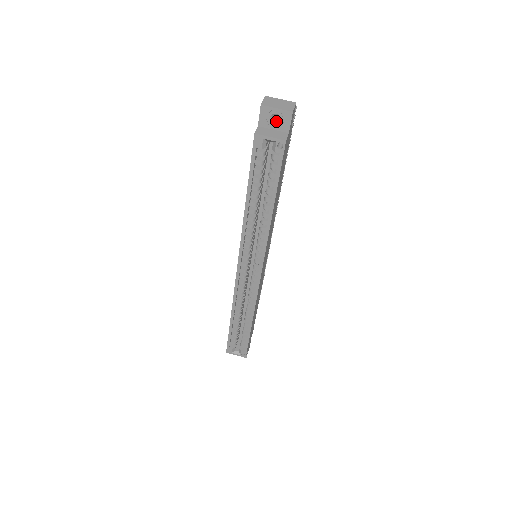
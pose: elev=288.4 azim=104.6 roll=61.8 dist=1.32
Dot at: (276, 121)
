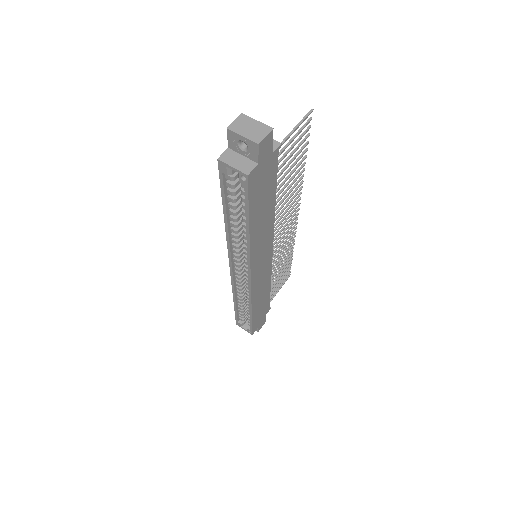
Dot at: (246, 147)
